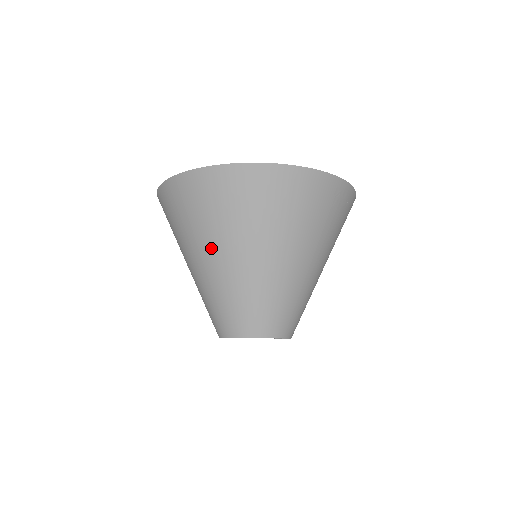
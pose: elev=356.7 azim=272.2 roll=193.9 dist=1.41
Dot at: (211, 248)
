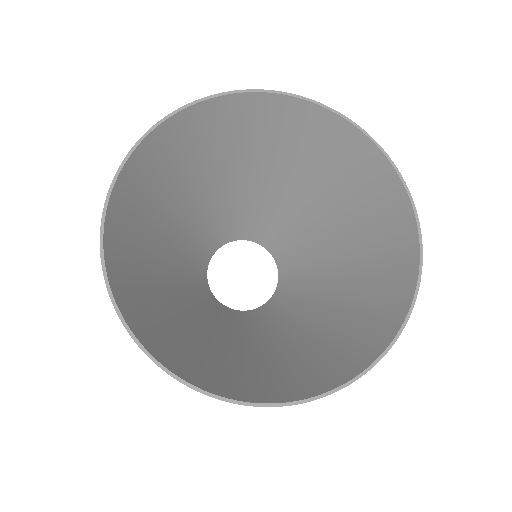
Dot at: (221, 348)
